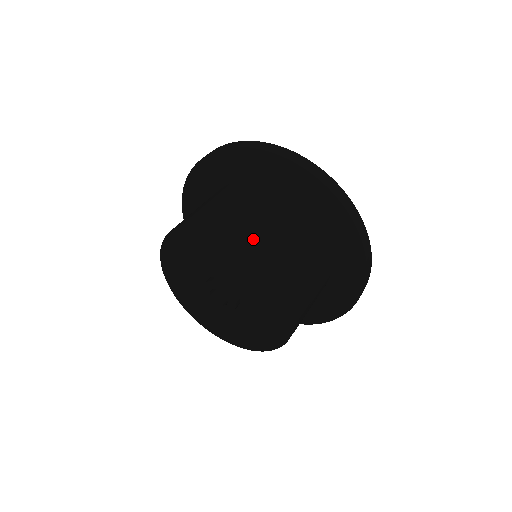
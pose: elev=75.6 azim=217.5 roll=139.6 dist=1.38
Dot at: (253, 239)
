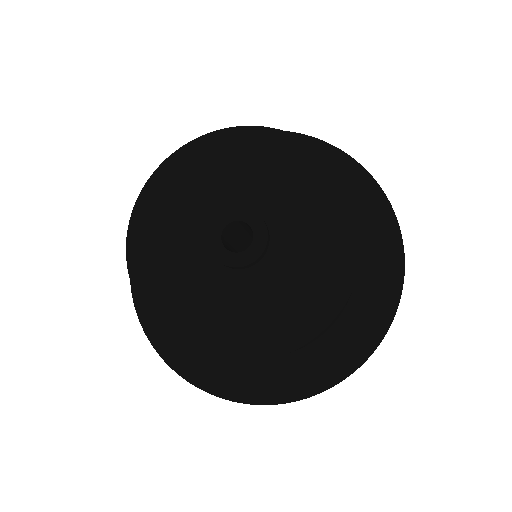
Dot at: occluded
